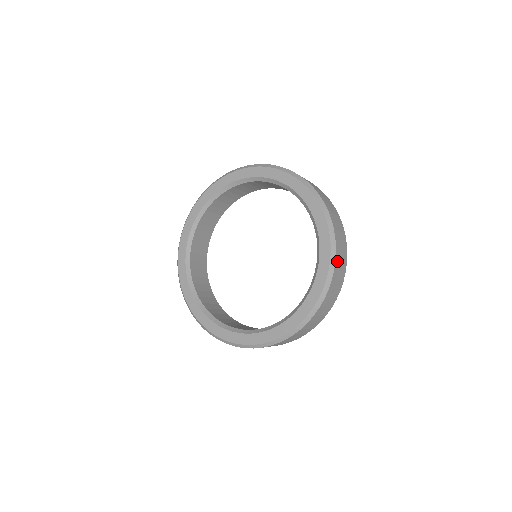
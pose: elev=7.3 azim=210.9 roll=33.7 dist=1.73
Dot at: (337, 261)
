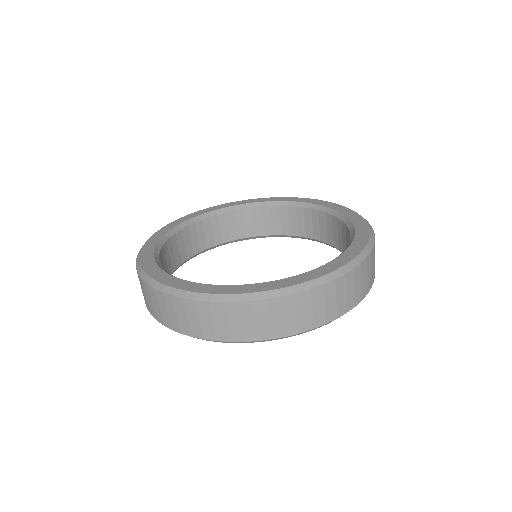
Dot at: occluded
